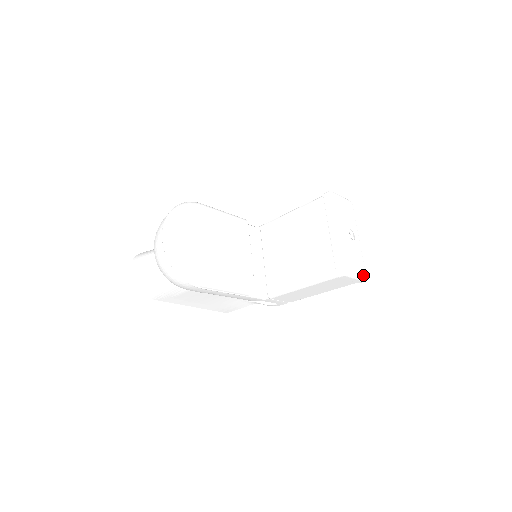
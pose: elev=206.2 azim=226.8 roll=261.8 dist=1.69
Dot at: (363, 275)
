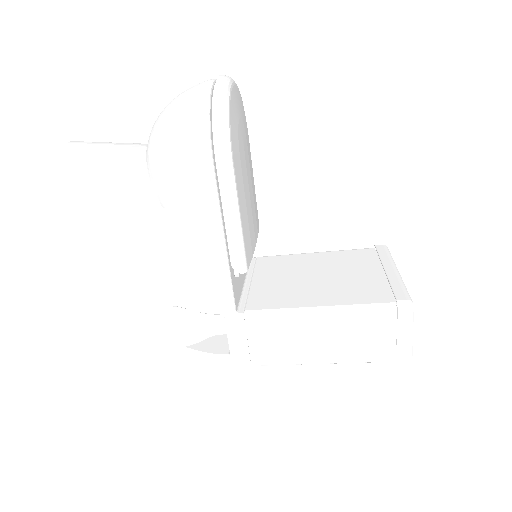
Dot at: (412, 348)
